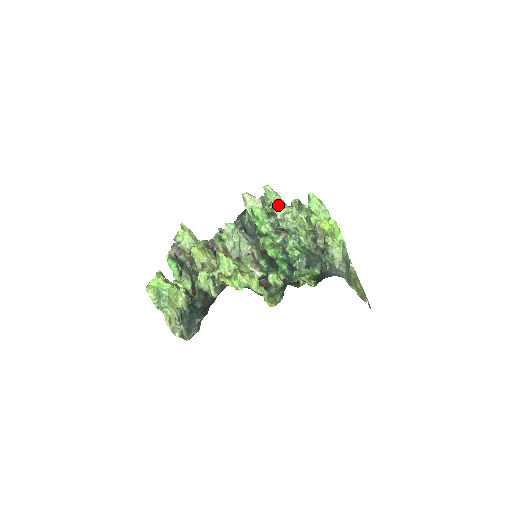
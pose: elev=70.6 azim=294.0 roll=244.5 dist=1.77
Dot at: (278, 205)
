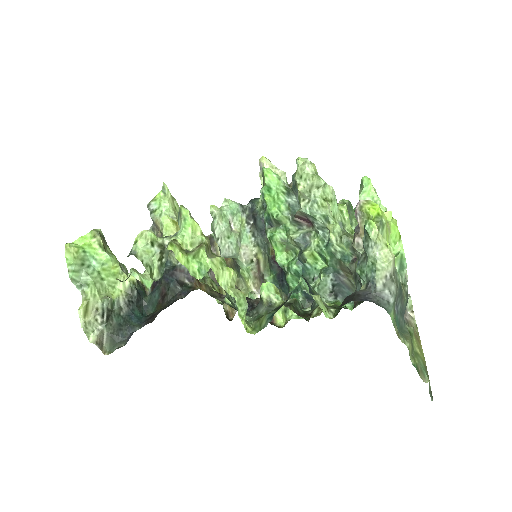
Dot at: (303, 168)
